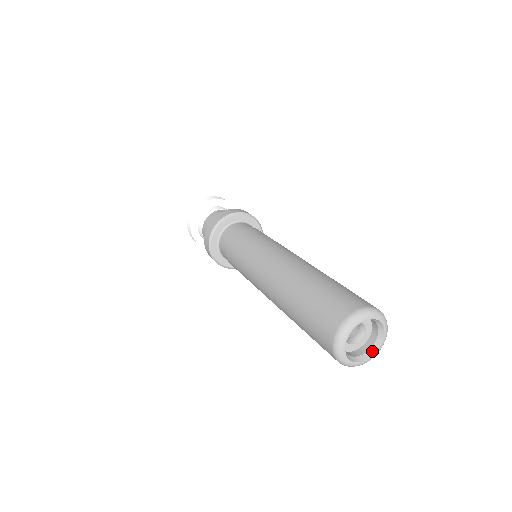
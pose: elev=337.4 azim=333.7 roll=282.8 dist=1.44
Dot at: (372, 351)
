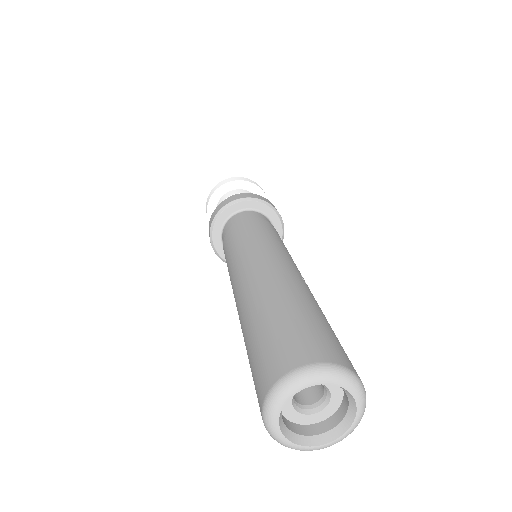
Dot at: (349, 418)
